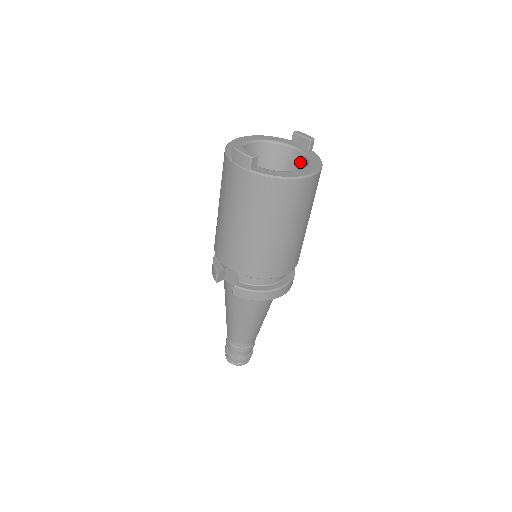
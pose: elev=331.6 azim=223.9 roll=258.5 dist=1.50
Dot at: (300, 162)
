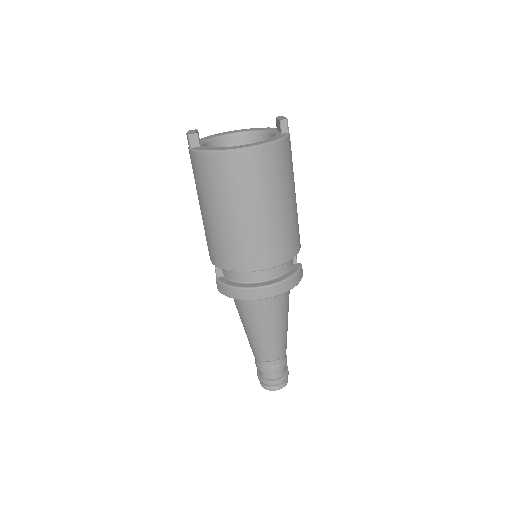
Dot at: occluded
